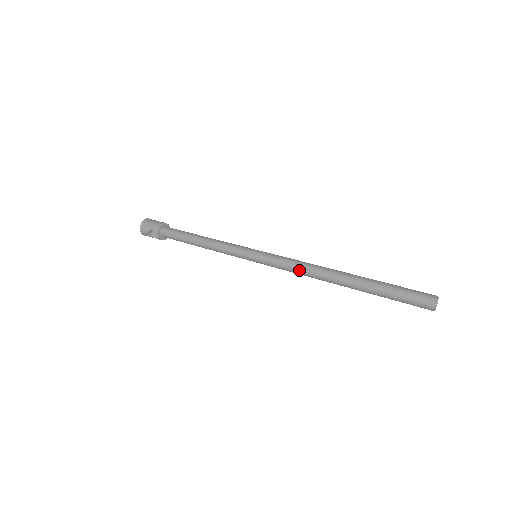
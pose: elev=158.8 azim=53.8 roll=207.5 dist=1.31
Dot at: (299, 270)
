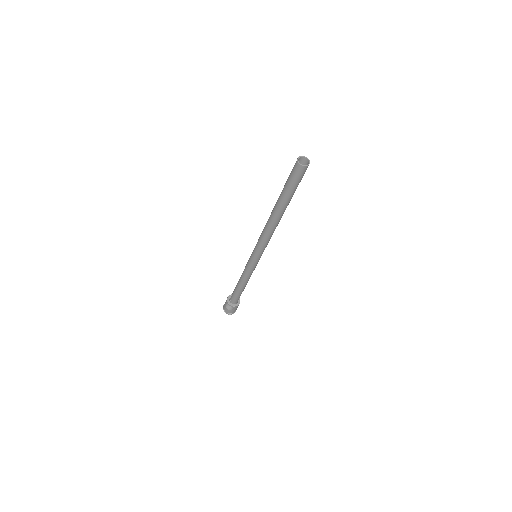
Dot at: (263, 234)
